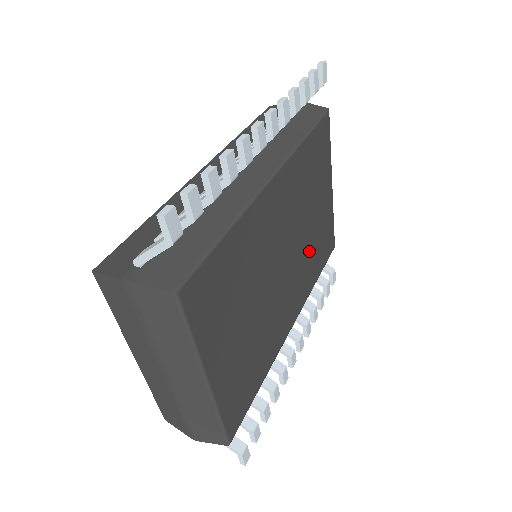
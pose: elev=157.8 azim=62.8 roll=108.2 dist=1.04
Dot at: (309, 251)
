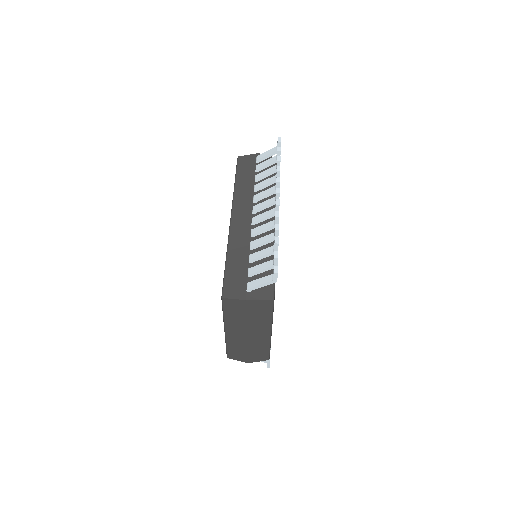
Dot at: occluded
